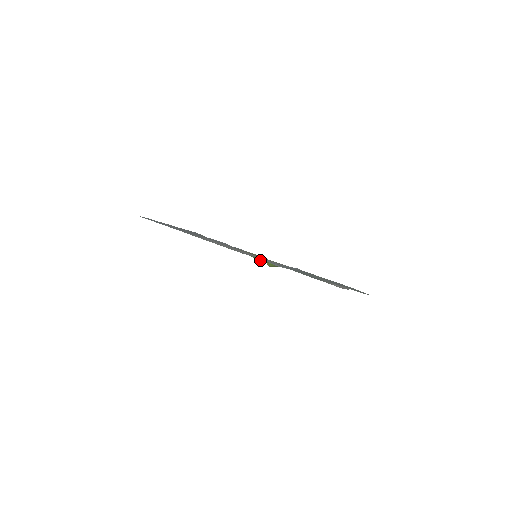
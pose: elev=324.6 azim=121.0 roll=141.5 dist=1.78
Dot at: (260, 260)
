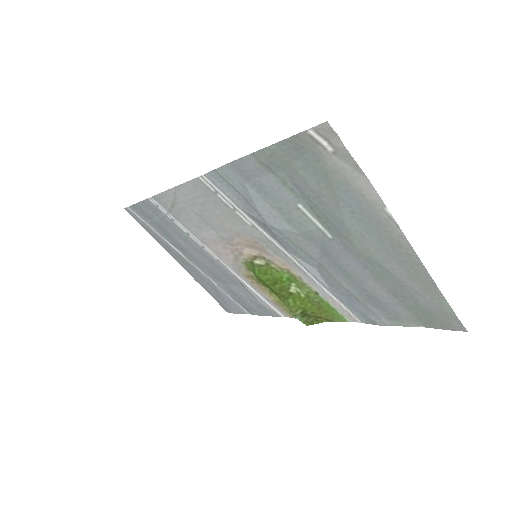
Dot at: (271, 285)
